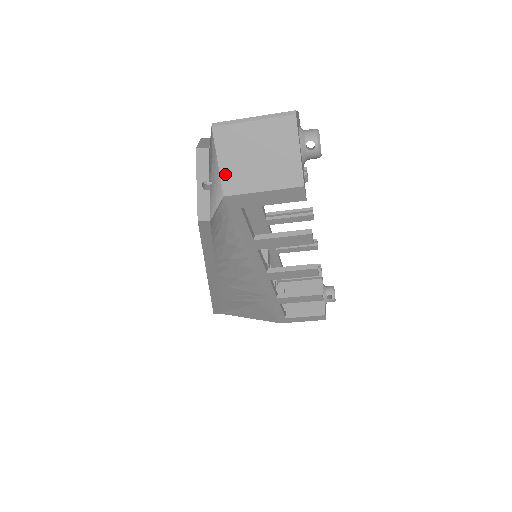
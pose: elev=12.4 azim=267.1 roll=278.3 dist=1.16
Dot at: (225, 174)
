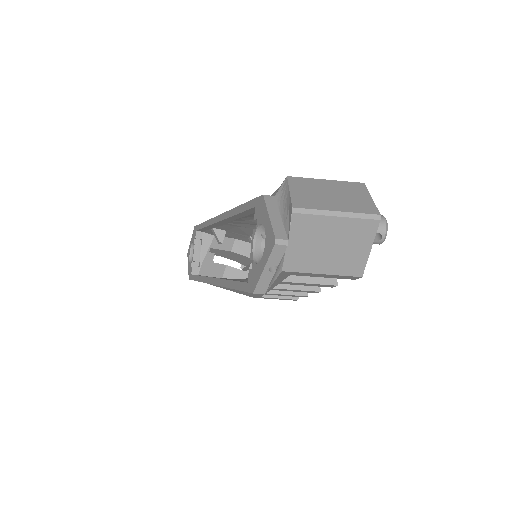
Dot at: (290, 254)
